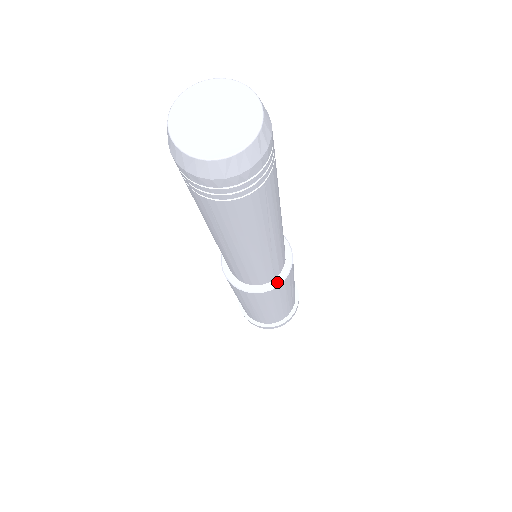
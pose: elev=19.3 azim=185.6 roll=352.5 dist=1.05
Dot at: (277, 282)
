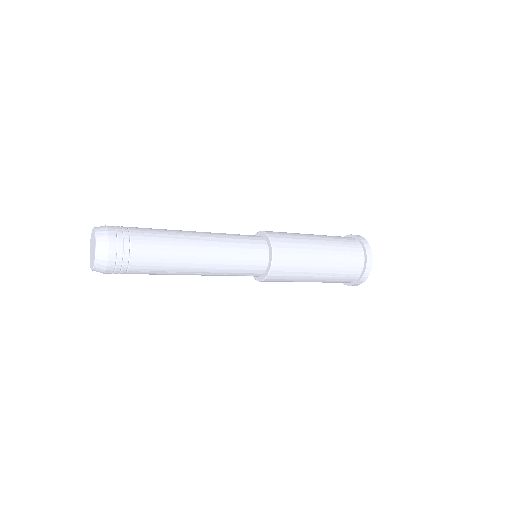
Dot at: (262, 278)
